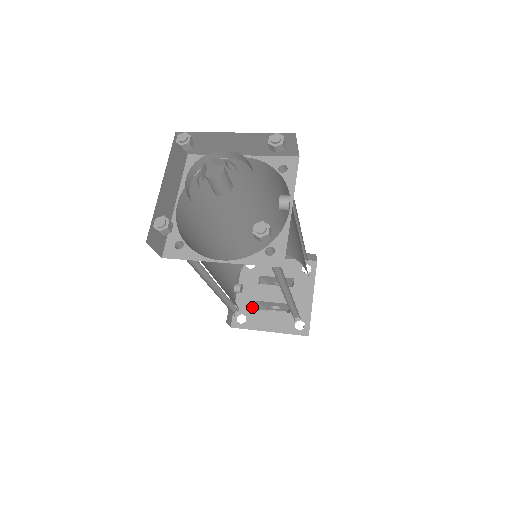
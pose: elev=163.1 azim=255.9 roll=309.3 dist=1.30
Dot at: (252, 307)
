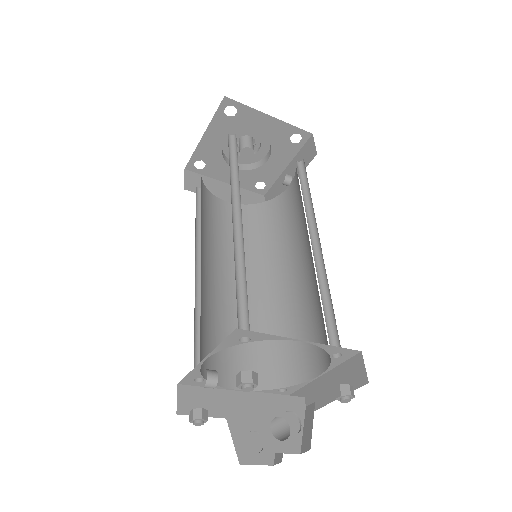
Dot at: occluded
